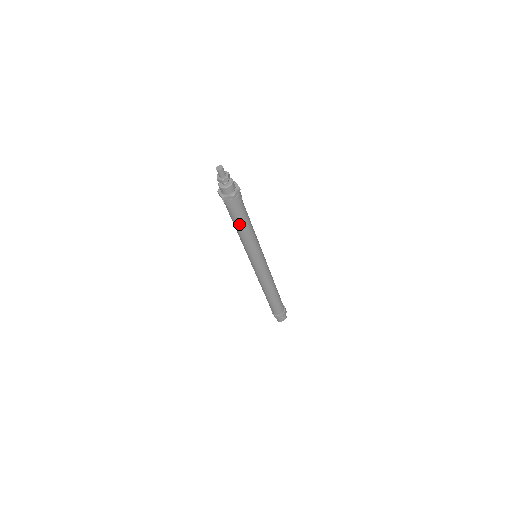
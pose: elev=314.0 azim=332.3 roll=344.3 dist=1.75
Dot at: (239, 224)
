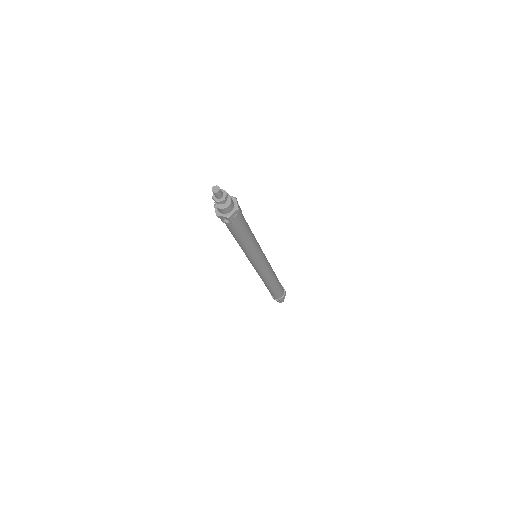
Dot at: (244, 234)
